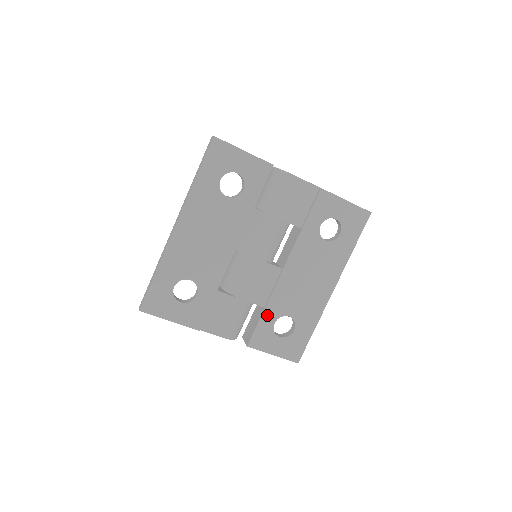
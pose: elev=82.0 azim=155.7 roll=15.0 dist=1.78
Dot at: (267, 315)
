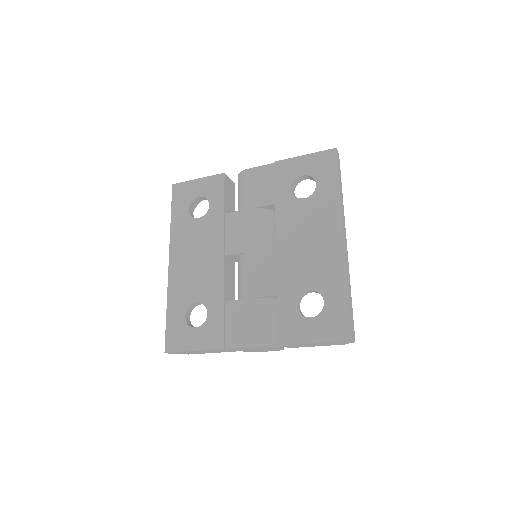
Dot at: (284, 300)
